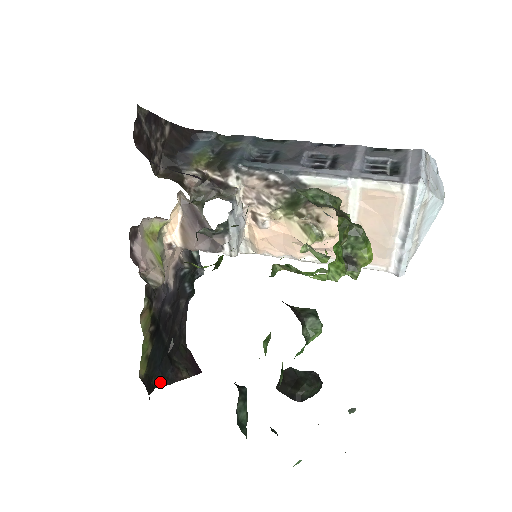
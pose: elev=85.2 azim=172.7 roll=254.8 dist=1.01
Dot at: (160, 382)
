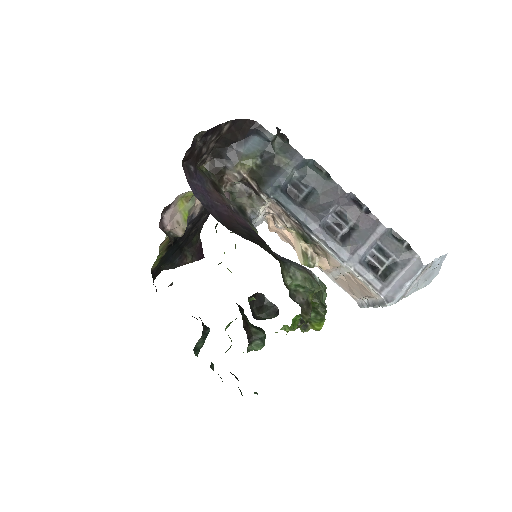
Dot at: (167, 266)
